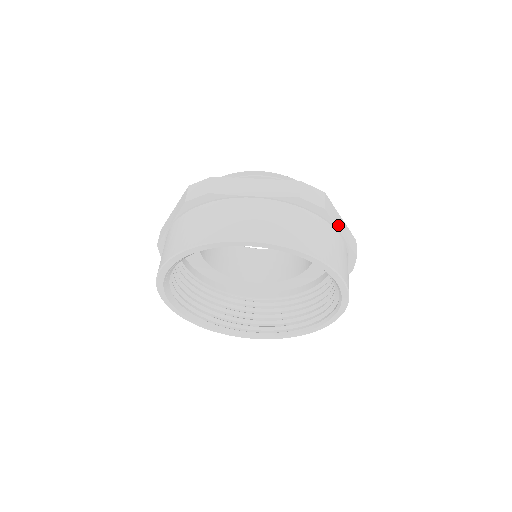
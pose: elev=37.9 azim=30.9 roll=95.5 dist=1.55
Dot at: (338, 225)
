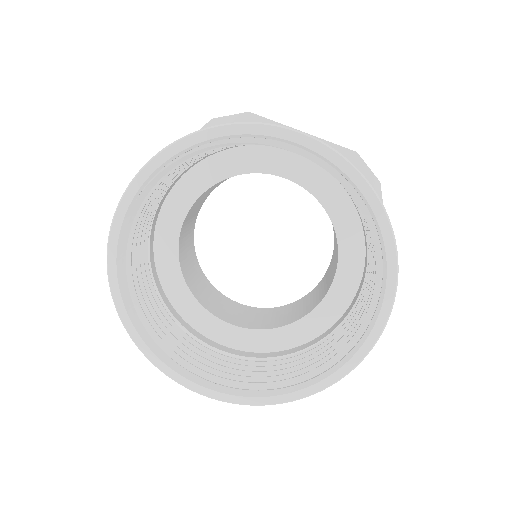
Dot at: occluded
